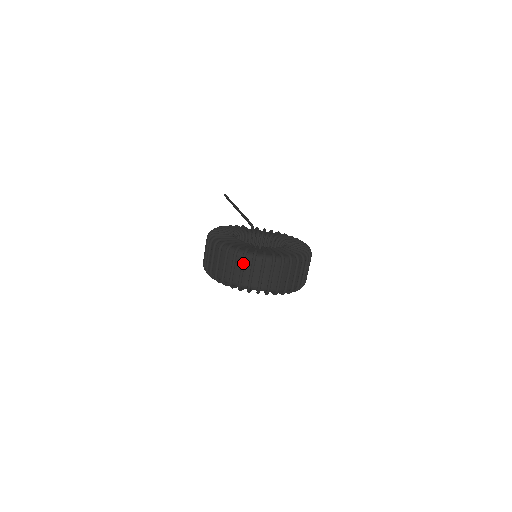
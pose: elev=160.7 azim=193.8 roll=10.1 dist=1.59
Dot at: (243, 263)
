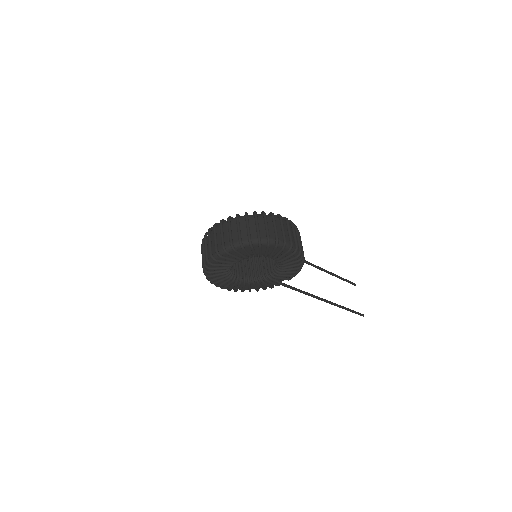
Dot at: (202, 245)
